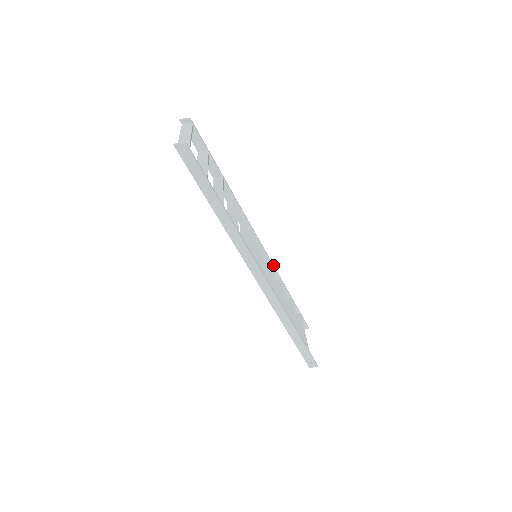
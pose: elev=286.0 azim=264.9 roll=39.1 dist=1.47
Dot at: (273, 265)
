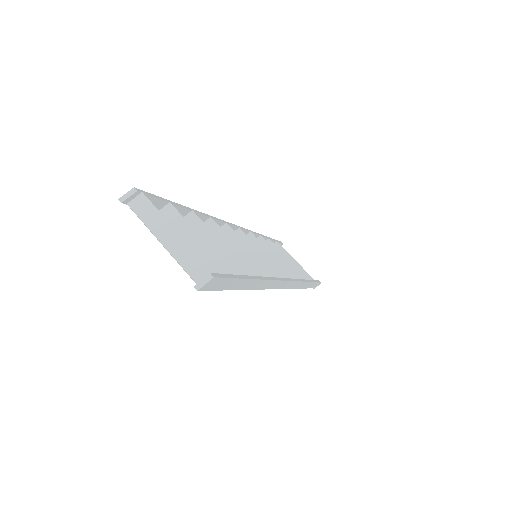
Dot at: (251, 231)
